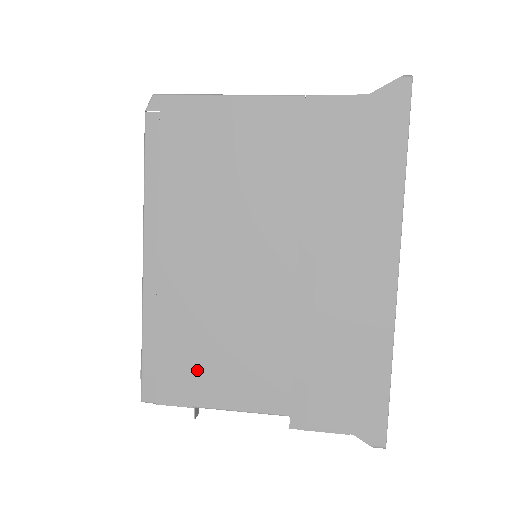
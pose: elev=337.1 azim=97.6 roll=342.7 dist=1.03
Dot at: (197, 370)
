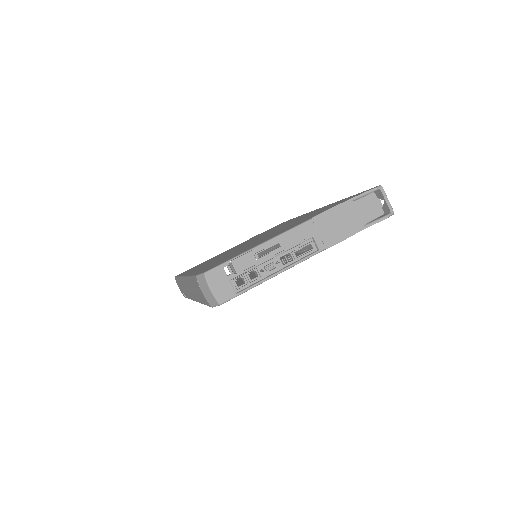
Dot at: occluded
